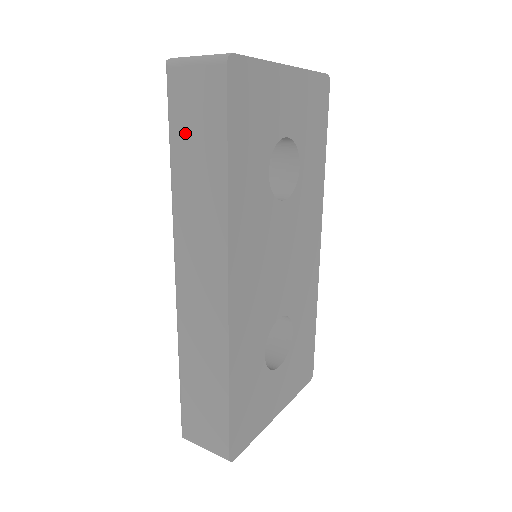
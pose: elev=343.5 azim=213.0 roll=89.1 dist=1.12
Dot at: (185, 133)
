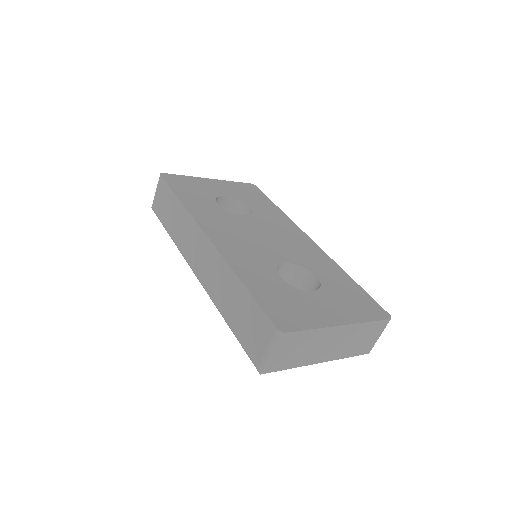
Dot at: (165, 215)
